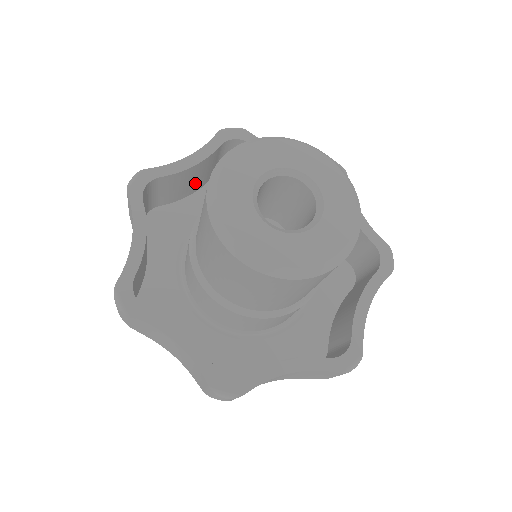
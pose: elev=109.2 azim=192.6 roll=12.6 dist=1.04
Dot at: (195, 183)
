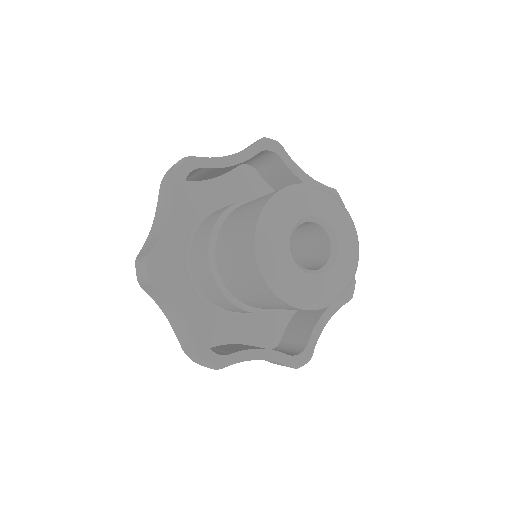
Dot at: (223, 173)
